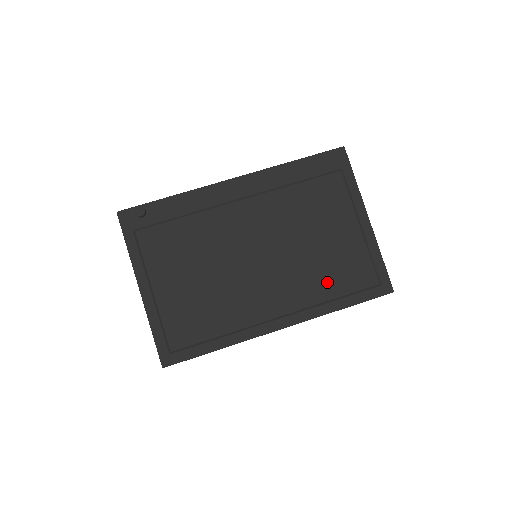
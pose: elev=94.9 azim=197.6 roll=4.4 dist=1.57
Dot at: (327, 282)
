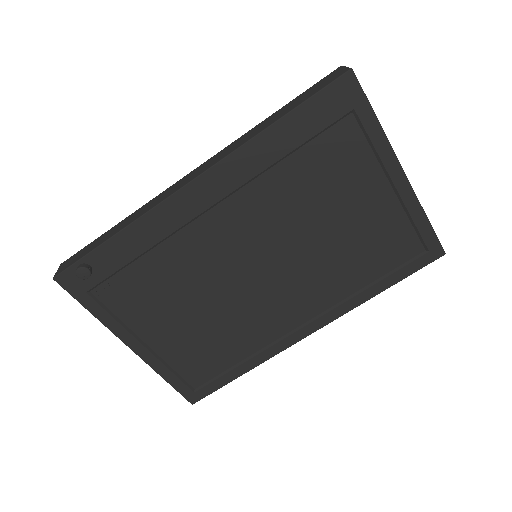
Dot at: (357, 269)
